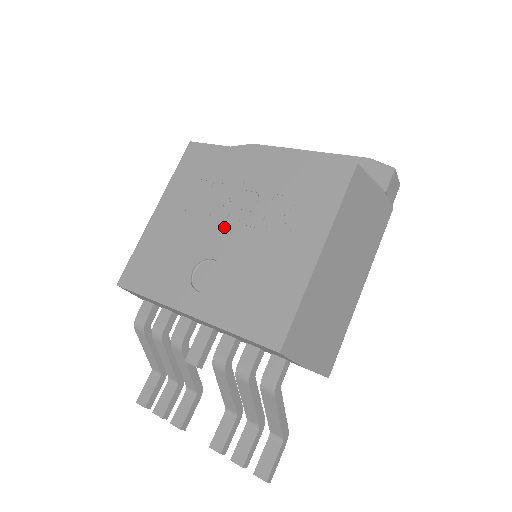
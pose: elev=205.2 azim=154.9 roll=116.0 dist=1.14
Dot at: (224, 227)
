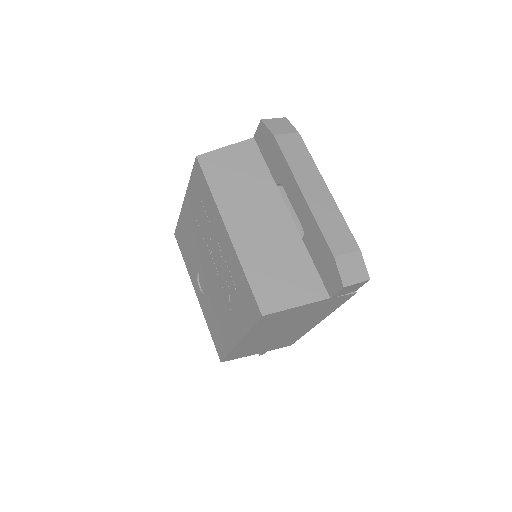
Dot at: (208, 263)
